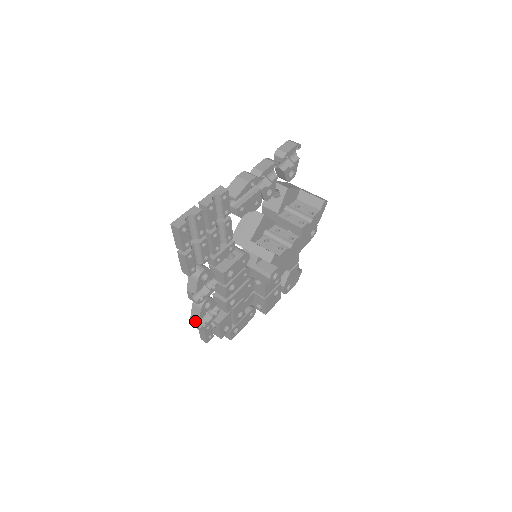
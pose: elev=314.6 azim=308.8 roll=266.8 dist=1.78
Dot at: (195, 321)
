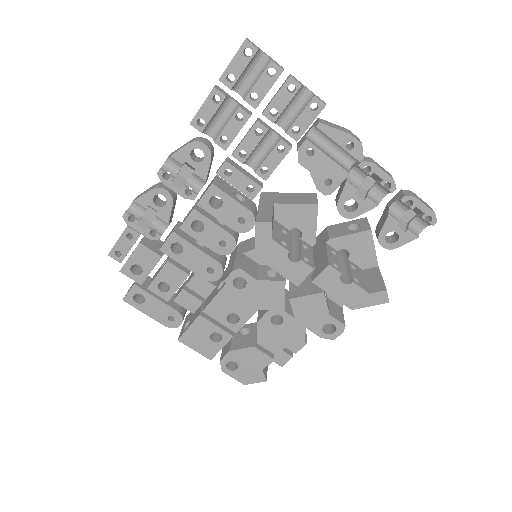
Dot at: (133, 202)
